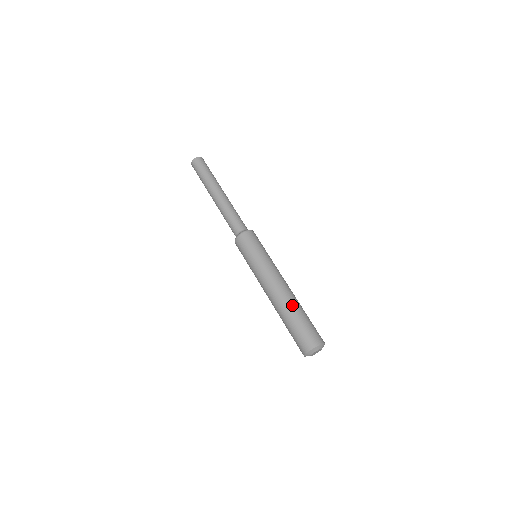
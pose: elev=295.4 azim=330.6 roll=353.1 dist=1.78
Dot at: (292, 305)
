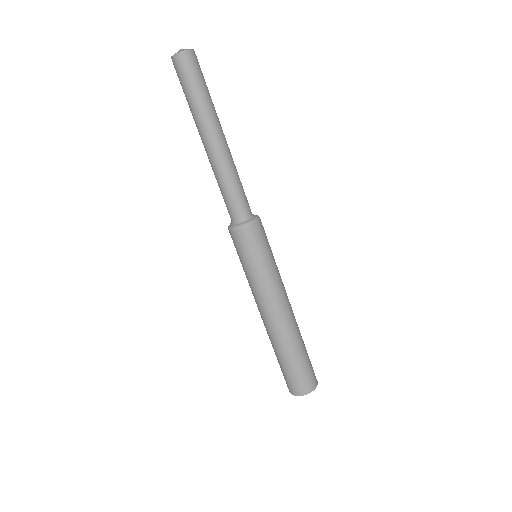
Dot at: (292, 342)
